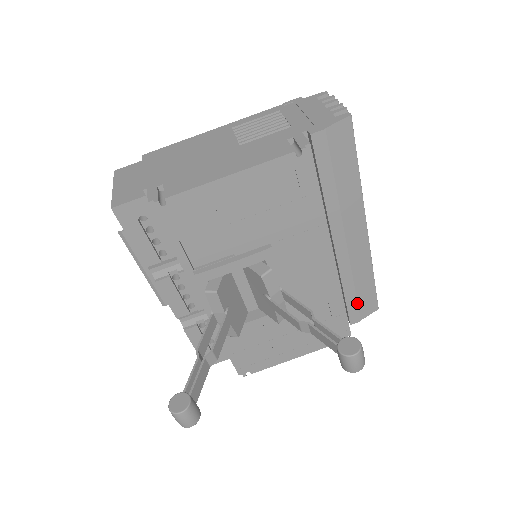
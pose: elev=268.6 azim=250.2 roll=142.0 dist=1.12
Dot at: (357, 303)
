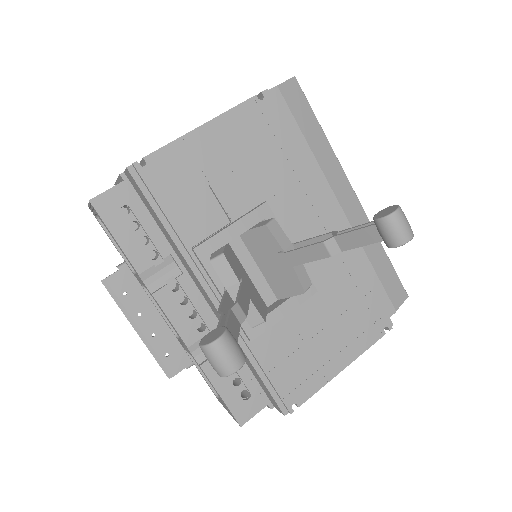
Dot at: (382, 286)
